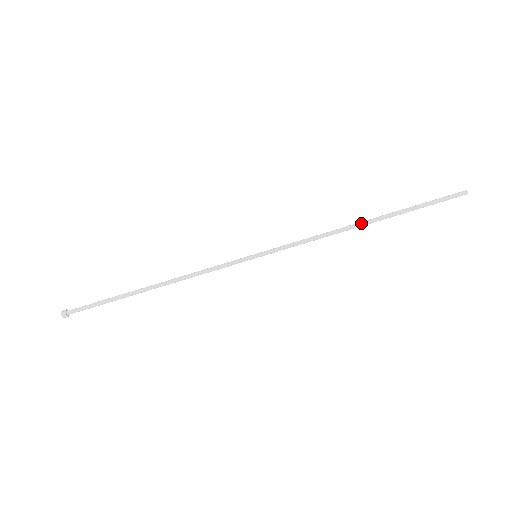
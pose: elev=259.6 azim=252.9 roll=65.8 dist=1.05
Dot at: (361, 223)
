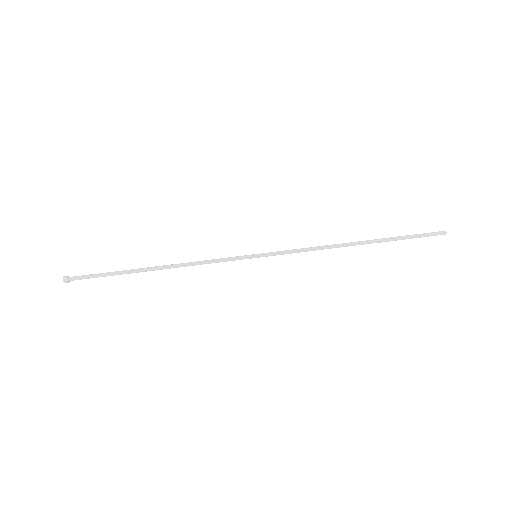
Dot at: (353, 242)
